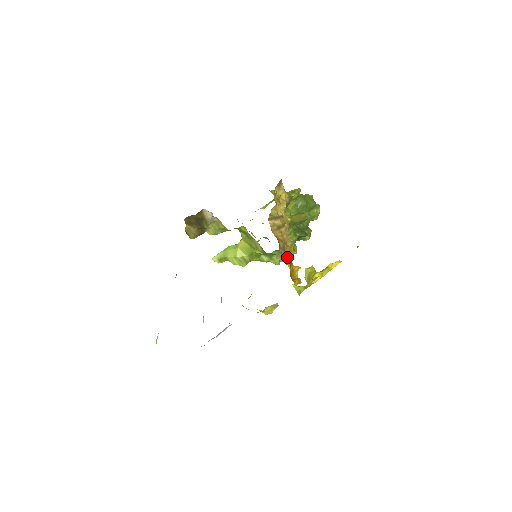
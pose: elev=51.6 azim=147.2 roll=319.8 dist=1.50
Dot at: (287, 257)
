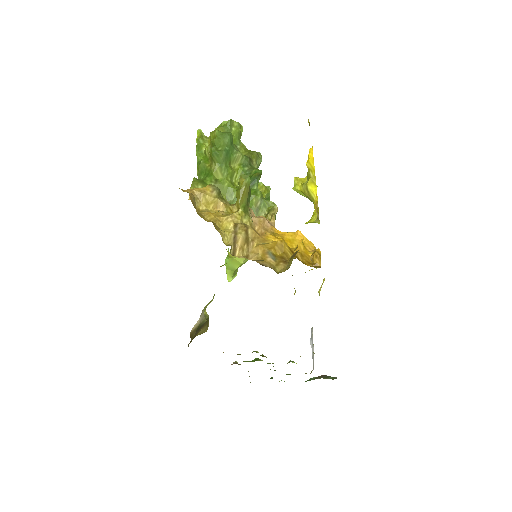
Dot at: (286, 258)
